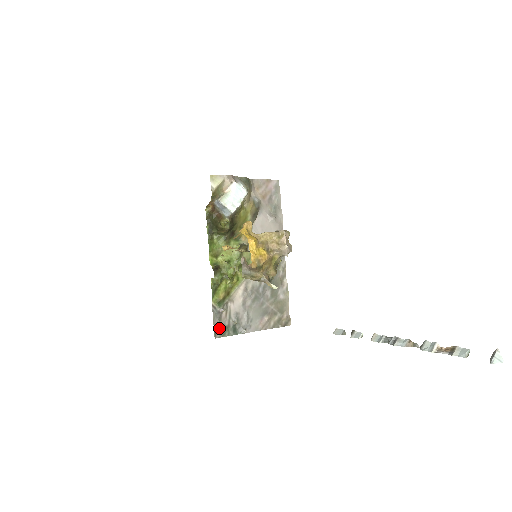
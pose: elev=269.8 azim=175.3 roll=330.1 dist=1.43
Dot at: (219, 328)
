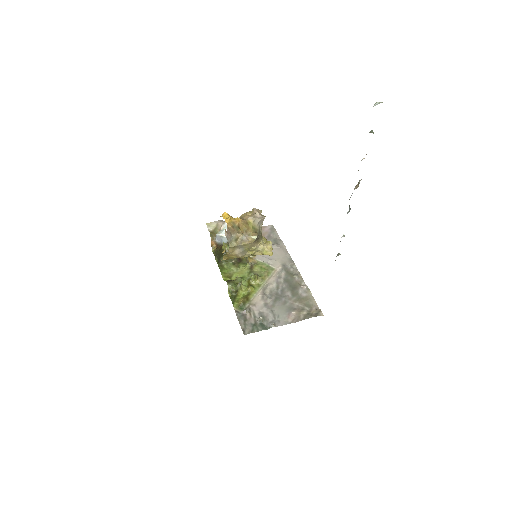
Dot at: (246, 326)
